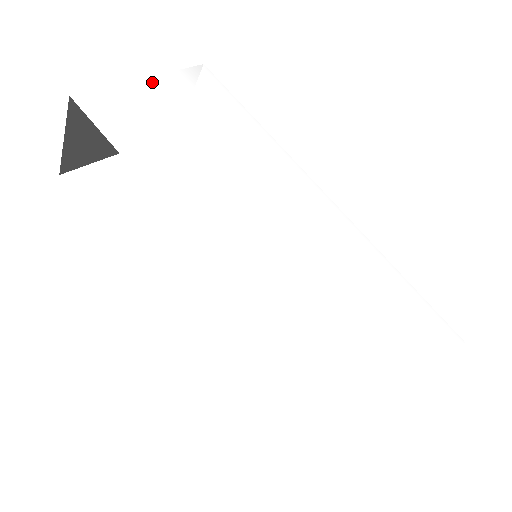
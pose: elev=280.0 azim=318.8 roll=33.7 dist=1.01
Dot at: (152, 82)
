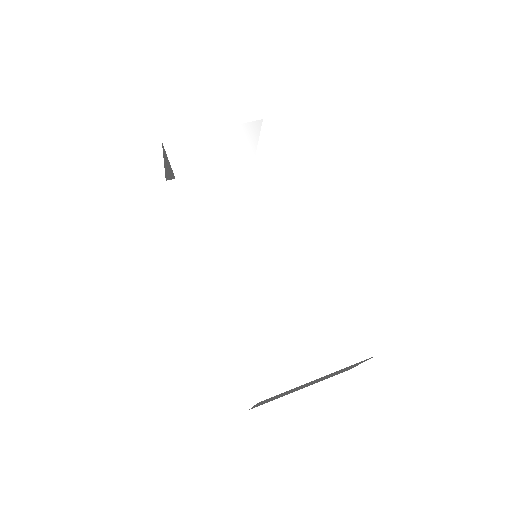
Dot at: (218, 133)
